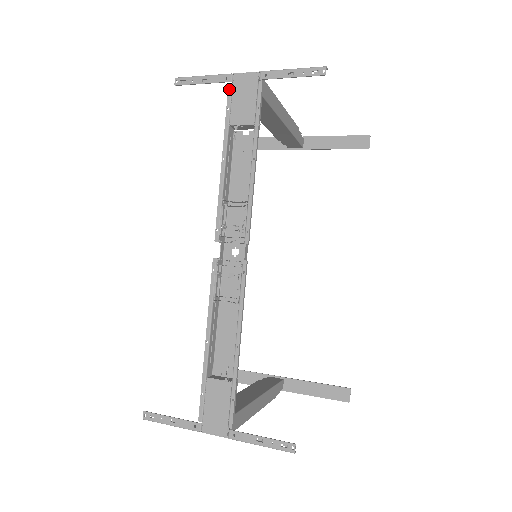
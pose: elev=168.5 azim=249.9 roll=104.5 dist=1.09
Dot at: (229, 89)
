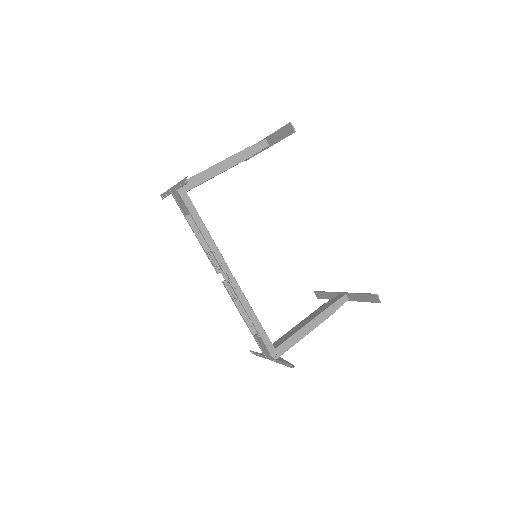
Dot at: (174, 198)
